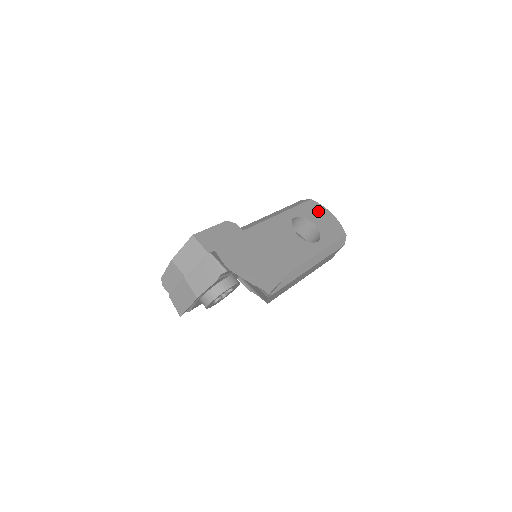
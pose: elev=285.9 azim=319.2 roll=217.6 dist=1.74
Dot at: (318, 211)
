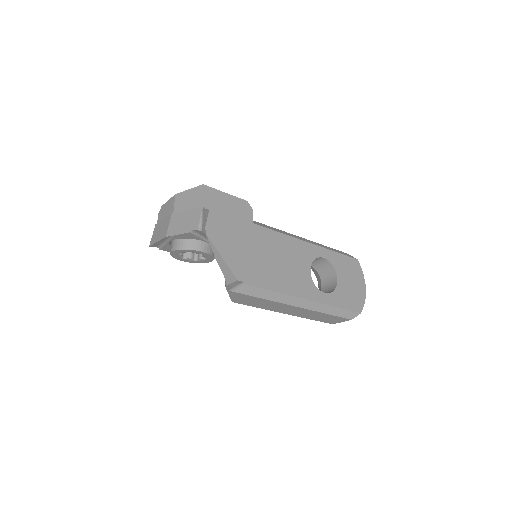
Dot at: (353, 273)
